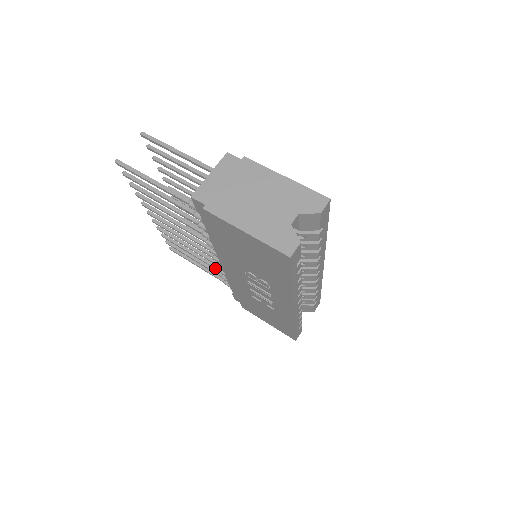
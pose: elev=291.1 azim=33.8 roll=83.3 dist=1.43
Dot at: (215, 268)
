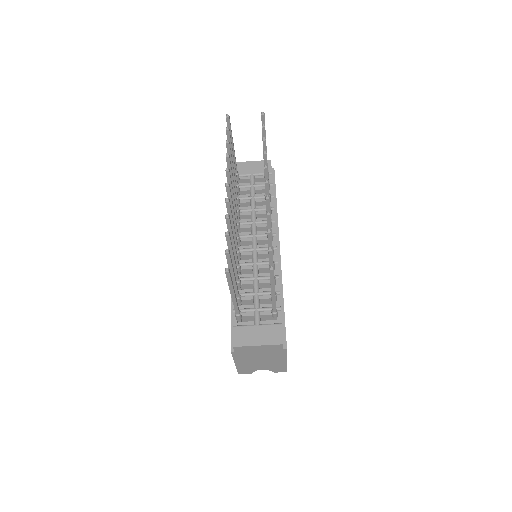
Dot at: occluded
